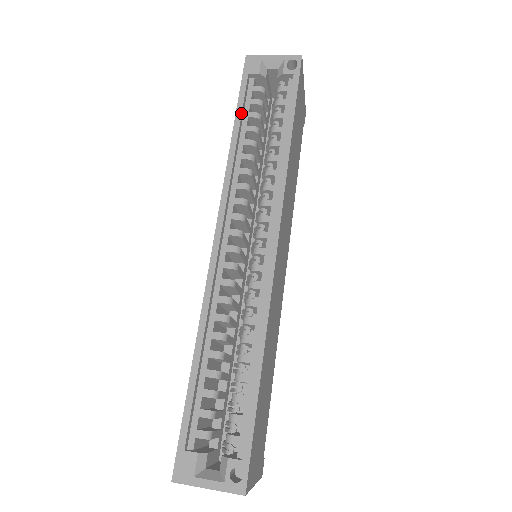
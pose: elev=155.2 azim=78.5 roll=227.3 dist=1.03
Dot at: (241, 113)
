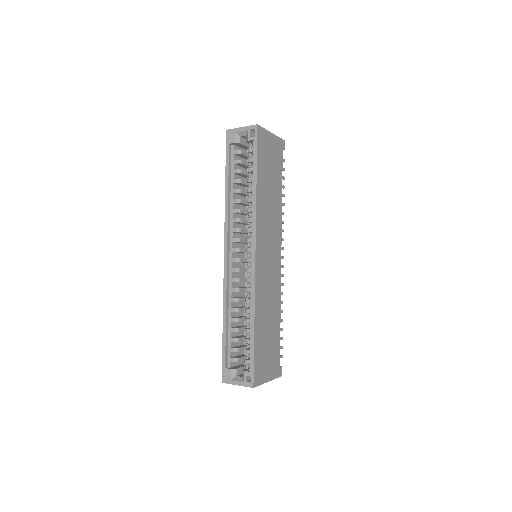
Dot at: (228, 173)
